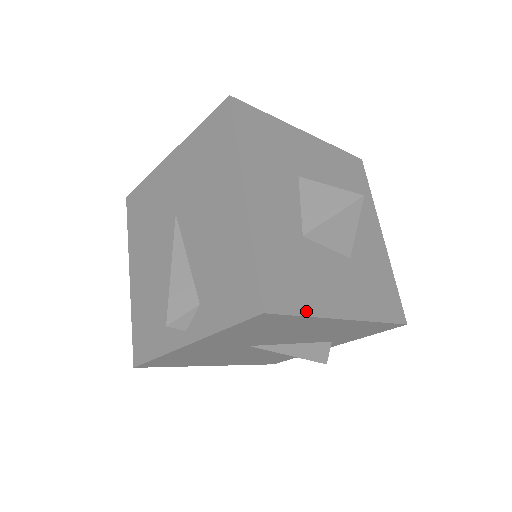
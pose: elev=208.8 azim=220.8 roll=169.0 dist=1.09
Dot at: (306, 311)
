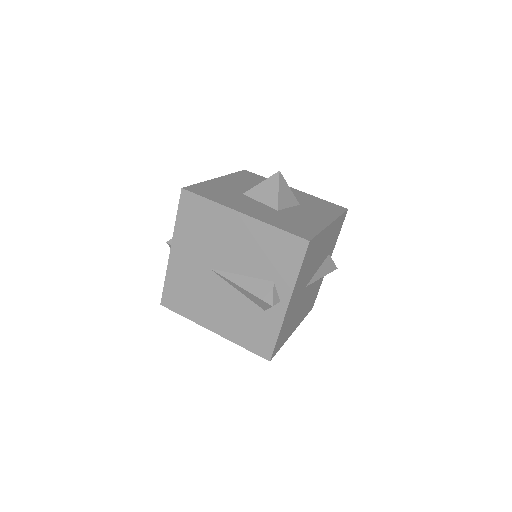
Dot at: (318, 231)
